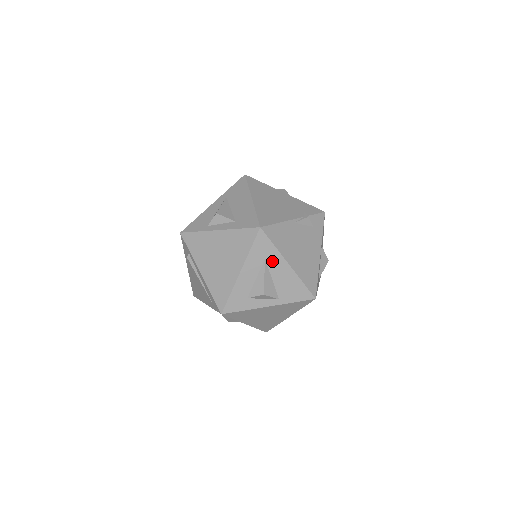
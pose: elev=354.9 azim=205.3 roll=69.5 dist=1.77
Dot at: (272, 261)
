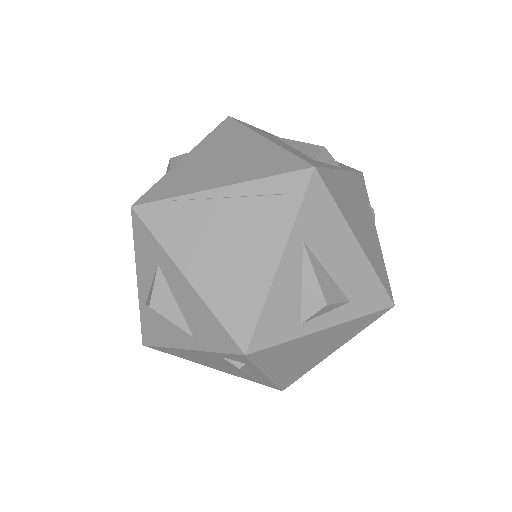
Dot at: occluded
